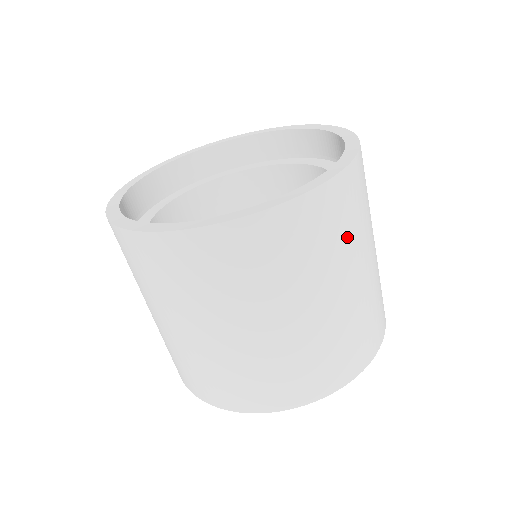
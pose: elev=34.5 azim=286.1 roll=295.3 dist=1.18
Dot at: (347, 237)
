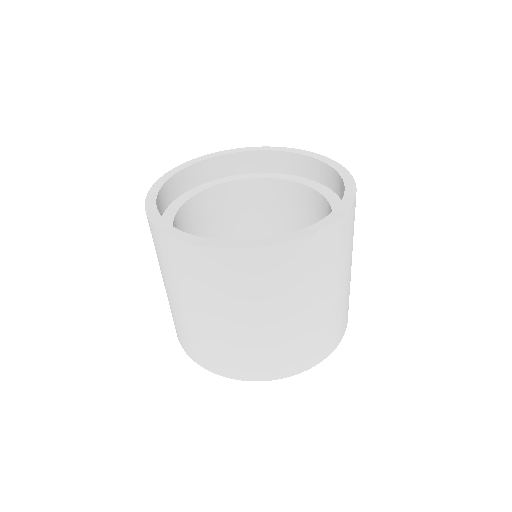
Dot at: (344, 255)
